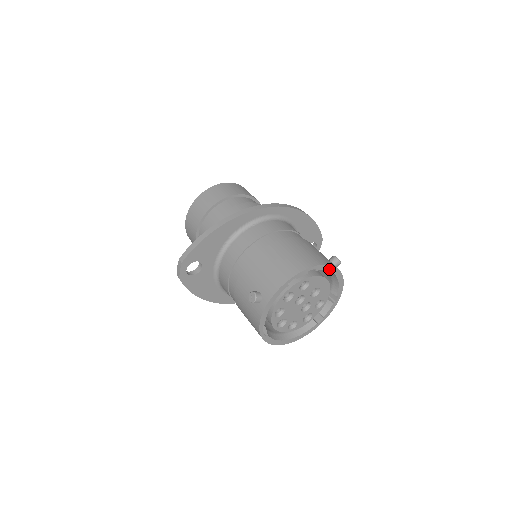
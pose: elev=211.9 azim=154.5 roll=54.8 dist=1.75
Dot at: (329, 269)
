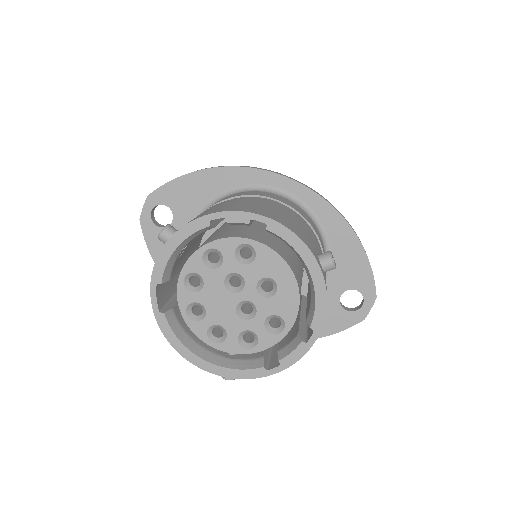
Dot at: (295, 245)
